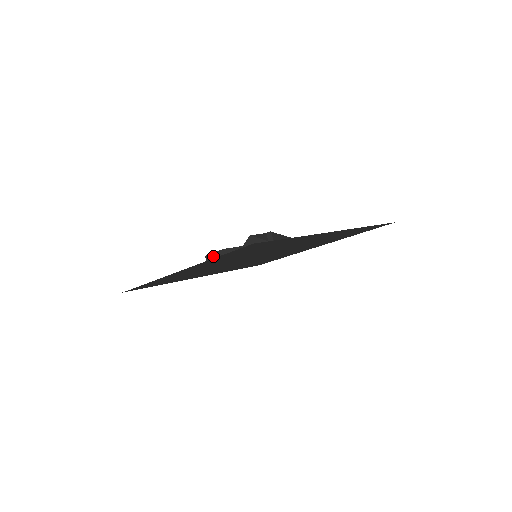
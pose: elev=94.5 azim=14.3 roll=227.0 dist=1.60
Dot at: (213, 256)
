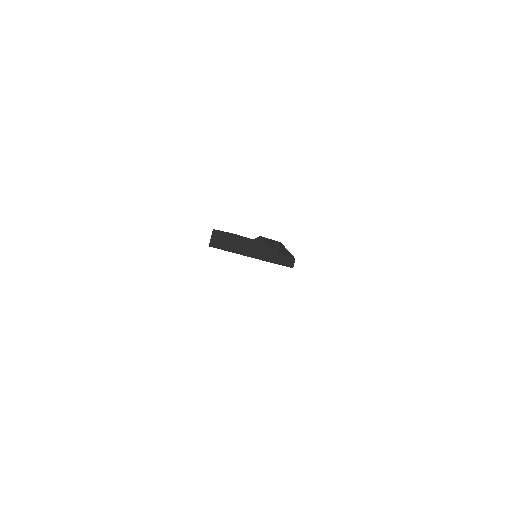
Dot at: (220, 233)
